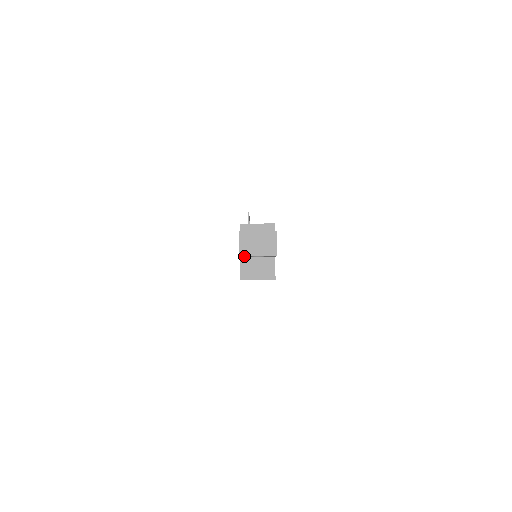
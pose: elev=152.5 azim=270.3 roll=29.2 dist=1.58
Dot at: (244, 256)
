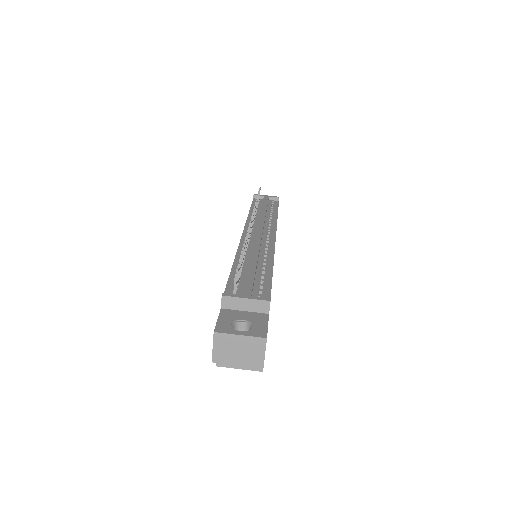
Dot at: occluded
